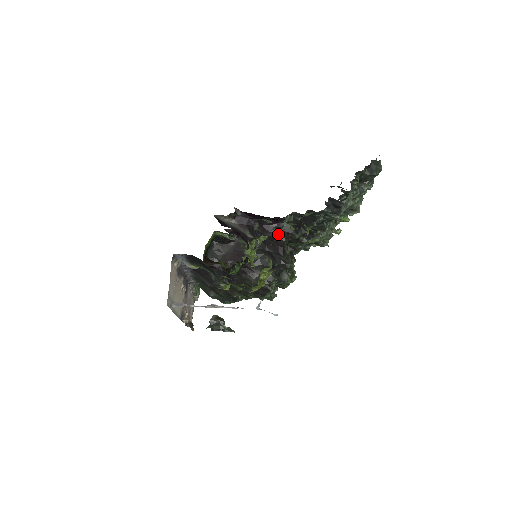
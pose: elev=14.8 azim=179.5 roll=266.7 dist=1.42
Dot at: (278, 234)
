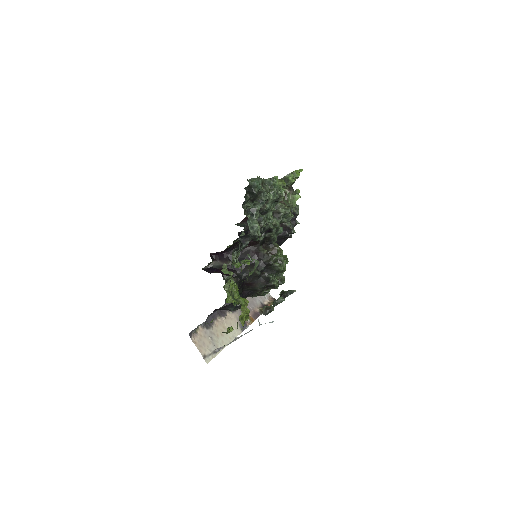
Dot at: (250, 246)
